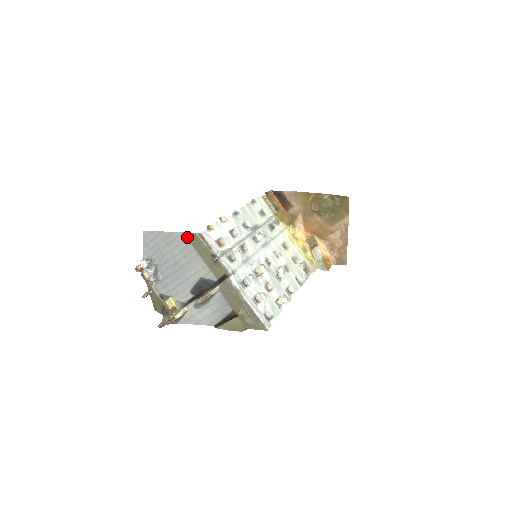
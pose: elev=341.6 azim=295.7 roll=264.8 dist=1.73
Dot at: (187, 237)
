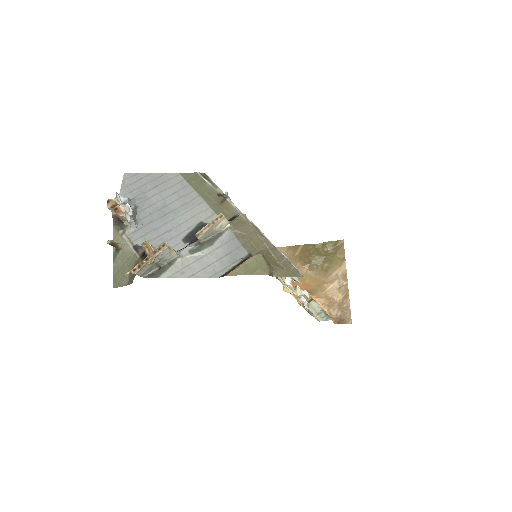
Dot at: (185, 177)
